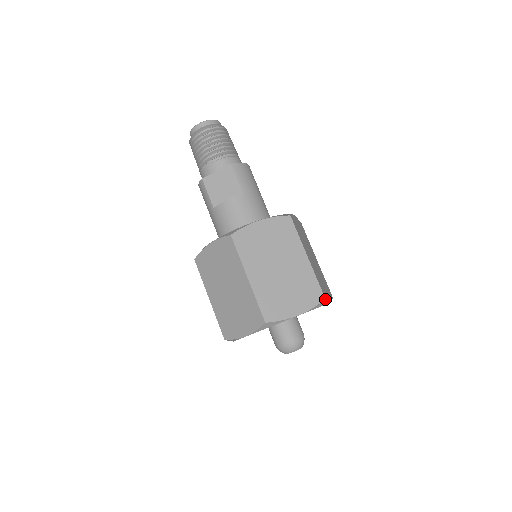
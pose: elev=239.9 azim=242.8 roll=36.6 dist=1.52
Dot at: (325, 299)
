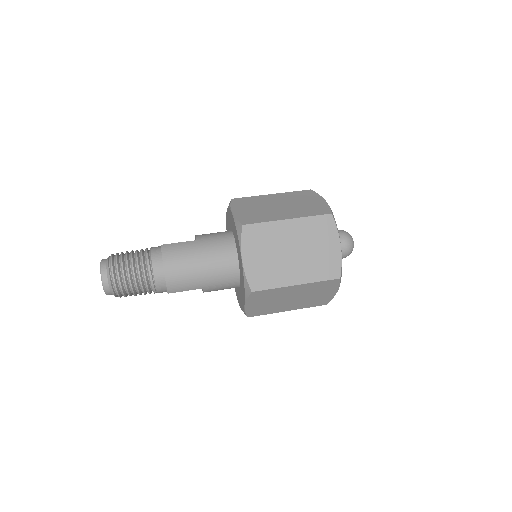
Dot at: (340, 277)
